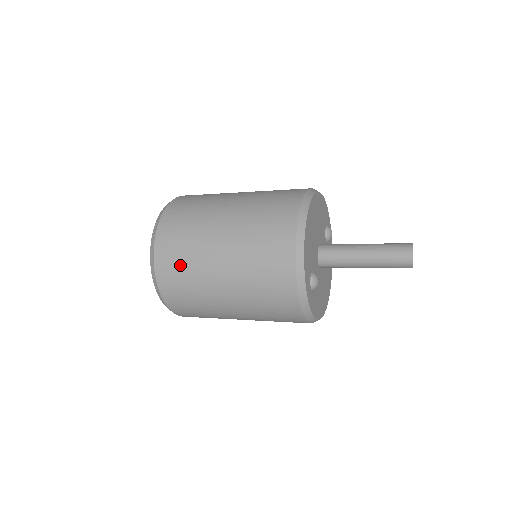
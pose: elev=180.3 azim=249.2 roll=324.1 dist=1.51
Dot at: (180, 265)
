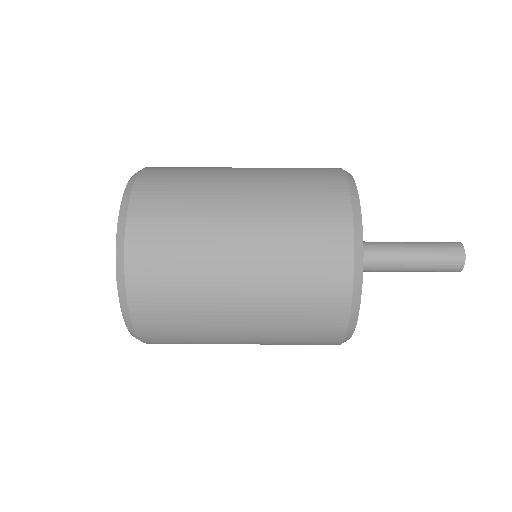
Dot at: (175, 318)
